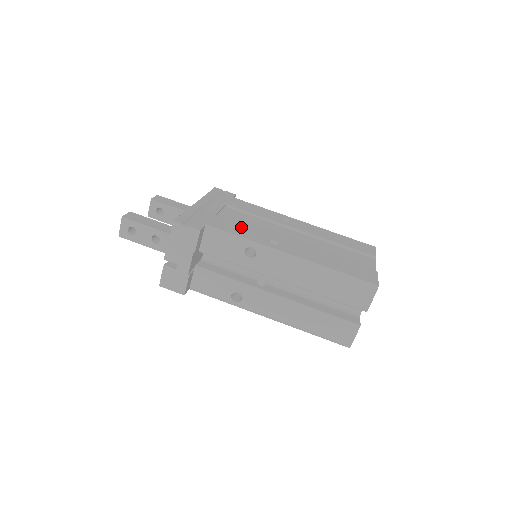
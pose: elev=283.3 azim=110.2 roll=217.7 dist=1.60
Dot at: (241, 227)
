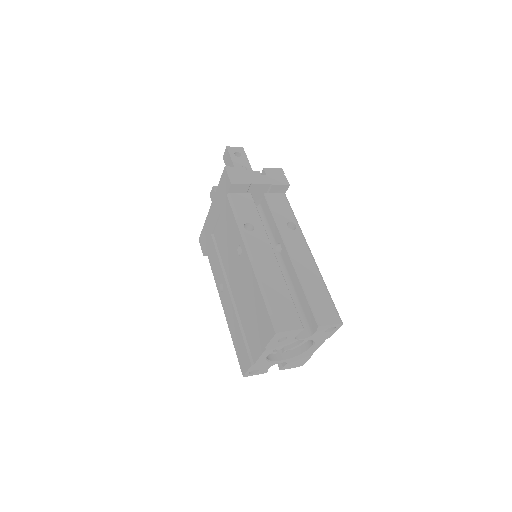
Dot at: occluded
